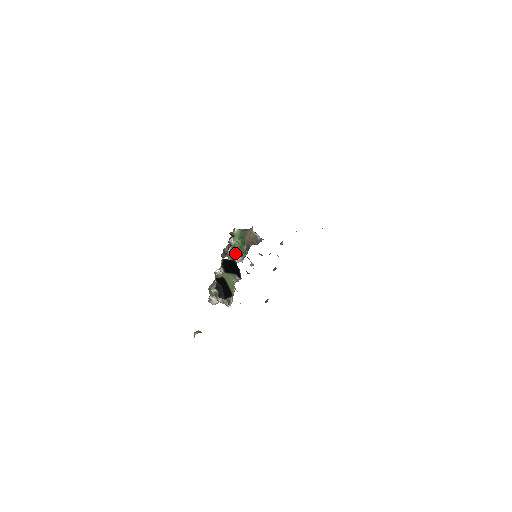
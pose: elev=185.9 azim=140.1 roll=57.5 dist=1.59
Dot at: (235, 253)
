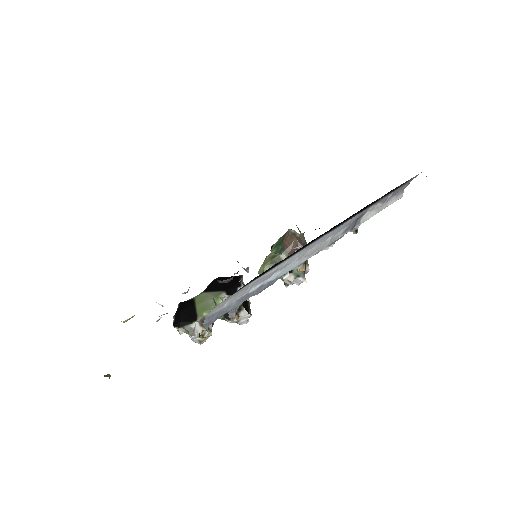
Dot at: (263, 268)
